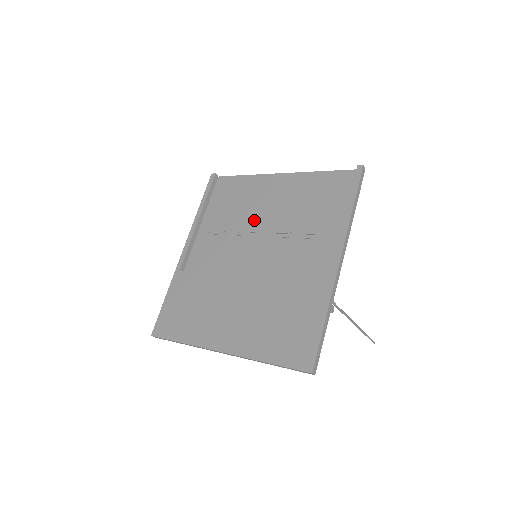
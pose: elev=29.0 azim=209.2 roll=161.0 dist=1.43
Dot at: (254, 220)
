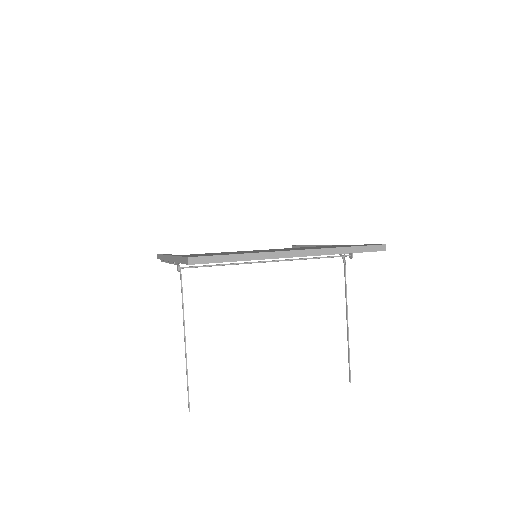
Dot at: occluded
